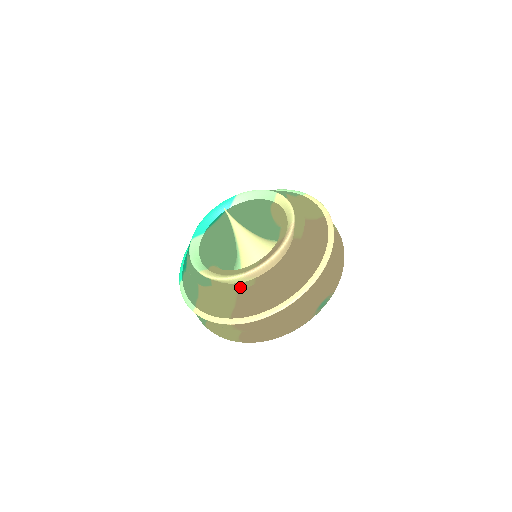
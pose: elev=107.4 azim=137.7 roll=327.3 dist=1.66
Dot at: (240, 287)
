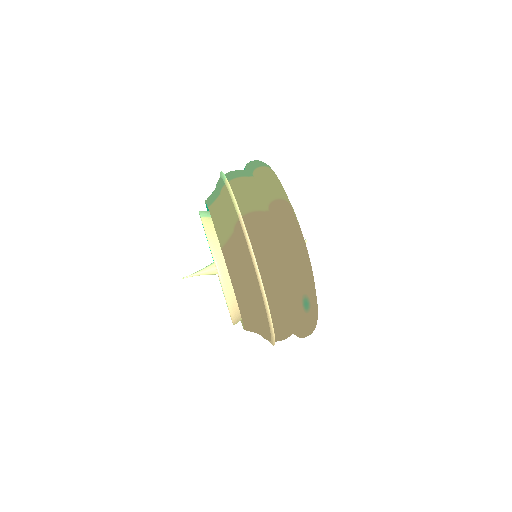
Dot at: occluded
